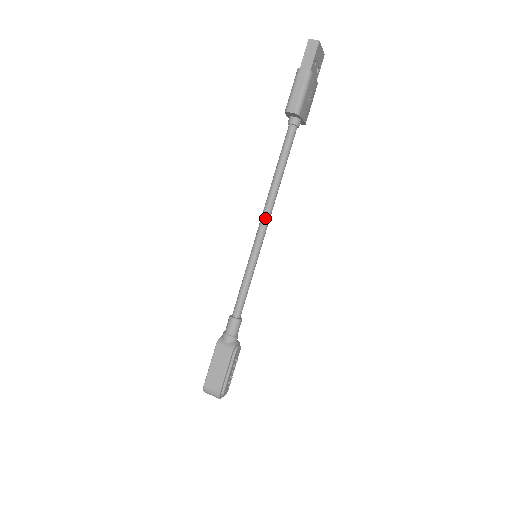
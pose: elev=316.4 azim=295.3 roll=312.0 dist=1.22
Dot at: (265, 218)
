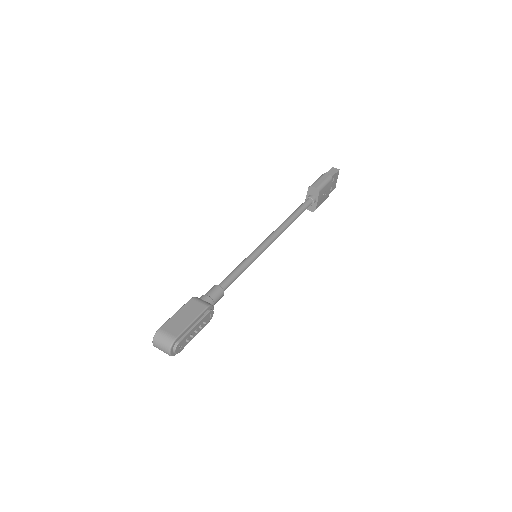
Dot at: (274, 235)
